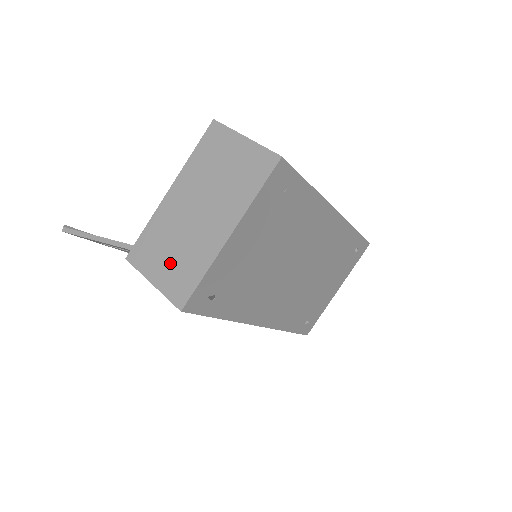
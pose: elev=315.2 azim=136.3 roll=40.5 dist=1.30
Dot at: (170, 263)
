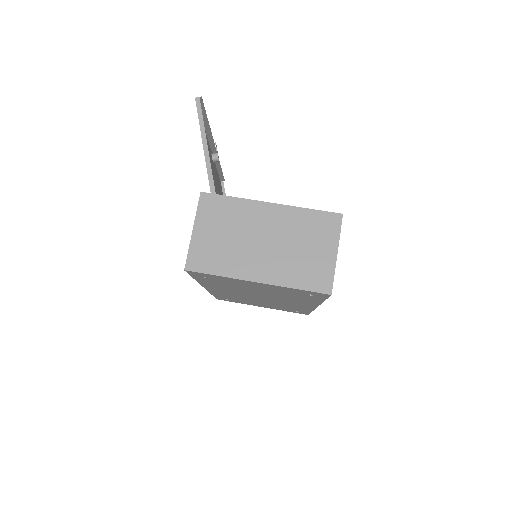
Dot at: (215, 239)
